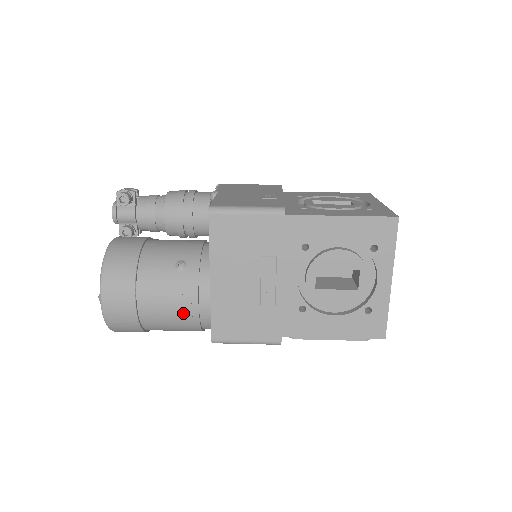
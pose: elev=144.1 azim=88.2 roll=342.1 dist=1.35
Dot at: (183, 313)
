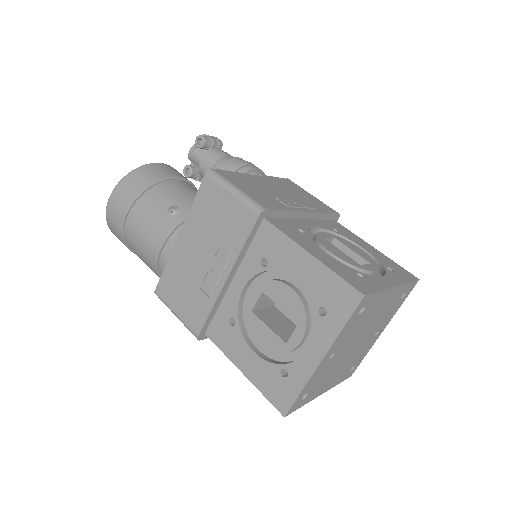
Dot at: (149, 250)
